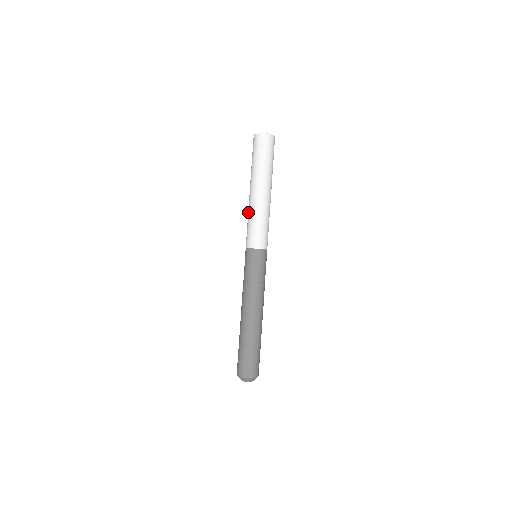
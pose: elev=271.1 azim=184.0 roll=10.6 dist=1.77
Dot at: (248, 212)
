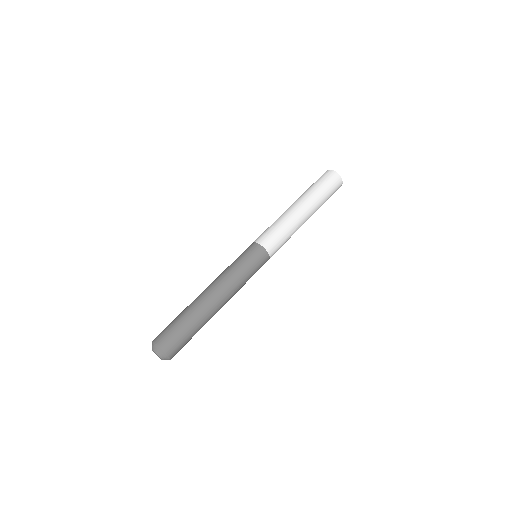
Dot at: occluded
